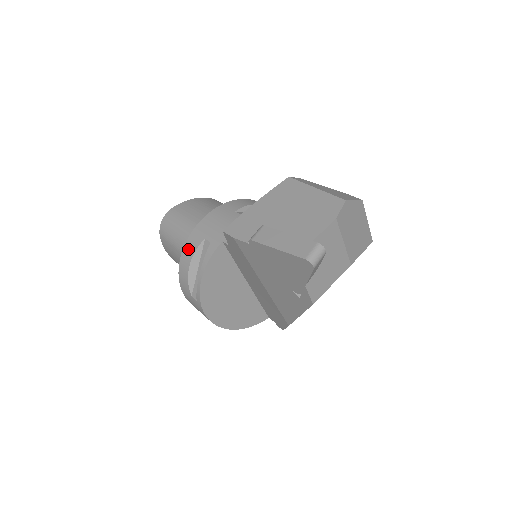
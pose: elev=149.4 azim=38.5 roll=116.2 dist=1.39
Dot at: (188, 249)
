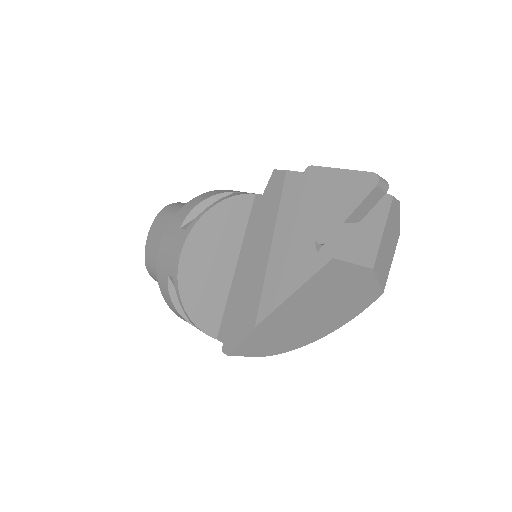
Dot at: (209, 193)
